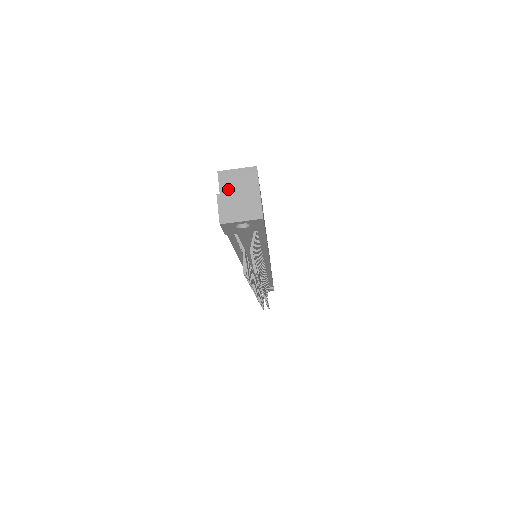
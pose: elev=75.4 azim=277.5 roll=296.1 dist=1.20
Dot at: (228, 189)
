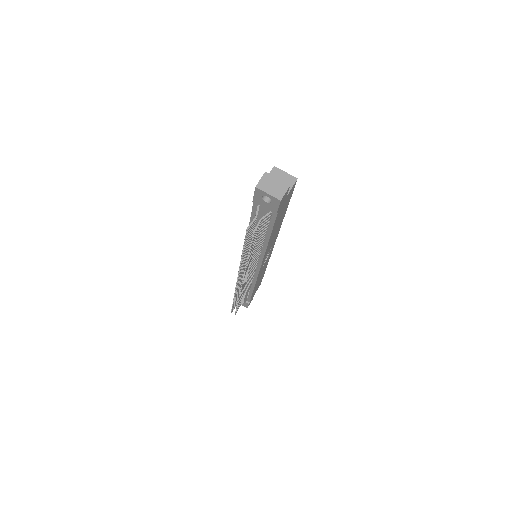
Dot at: occluded
